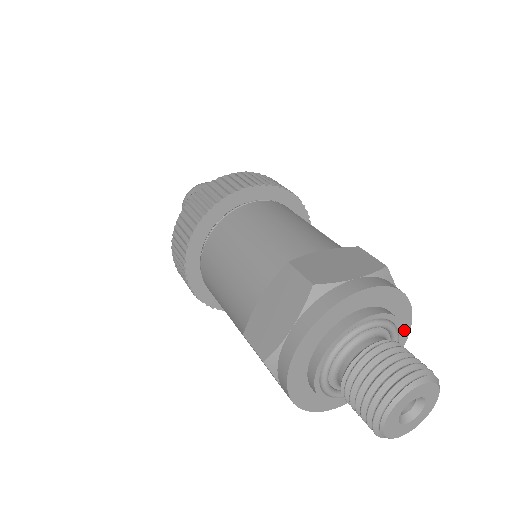
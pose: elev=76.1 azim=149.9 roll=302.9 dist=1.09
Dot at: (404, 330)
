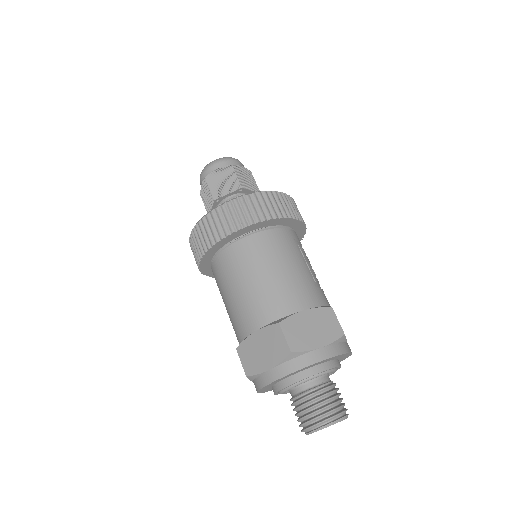
Dot at: (343, 359)
